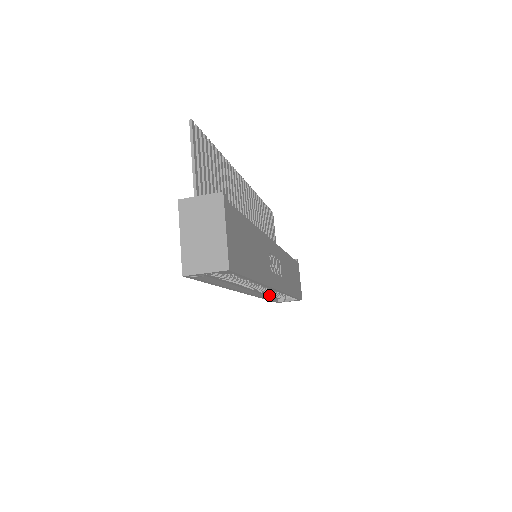
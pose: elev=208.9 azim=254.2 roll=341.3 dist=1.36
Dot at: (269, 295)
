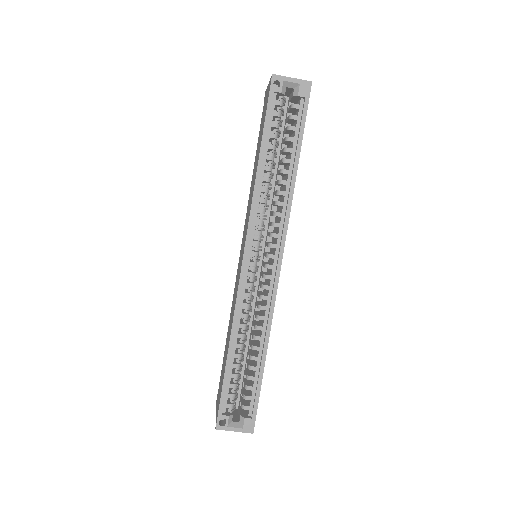
Dot at: (235, 349)
